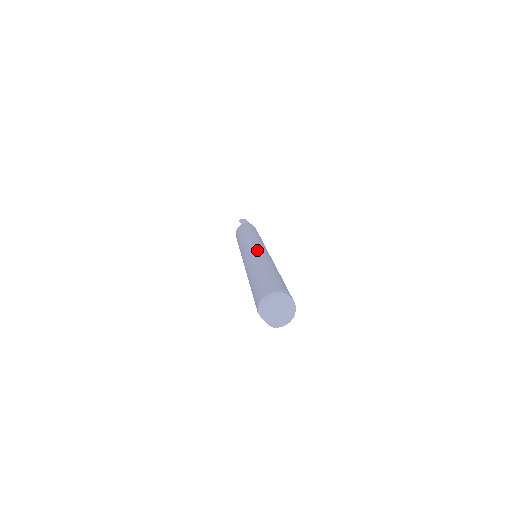
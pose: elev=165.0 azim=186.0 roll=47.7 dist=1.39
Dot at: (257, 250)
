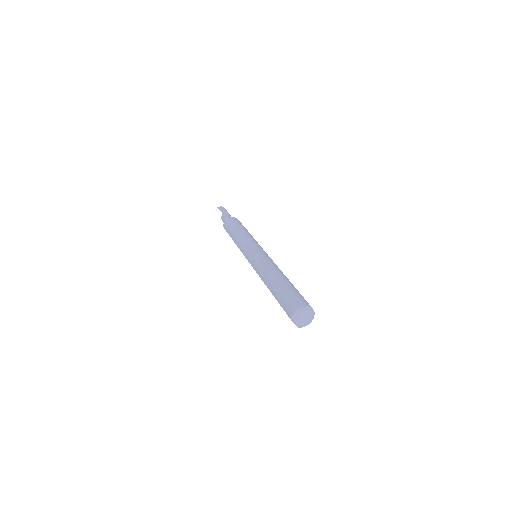
Dot at: (264, 256)
